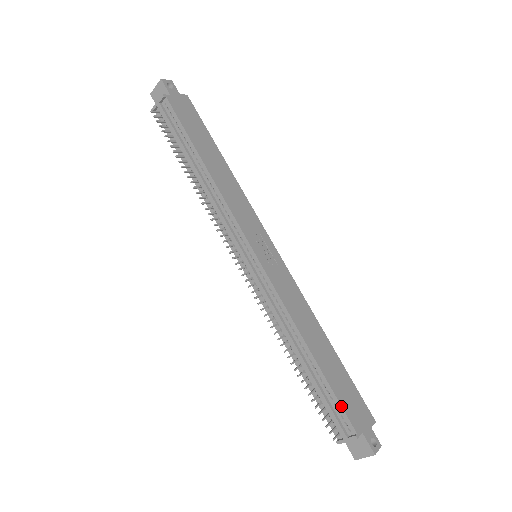
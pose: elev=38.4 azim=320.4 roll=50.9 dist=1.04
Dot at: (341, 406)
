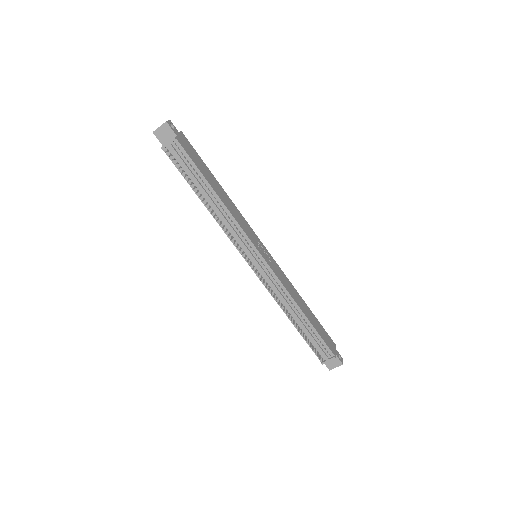
Dot at: (325, 342)
